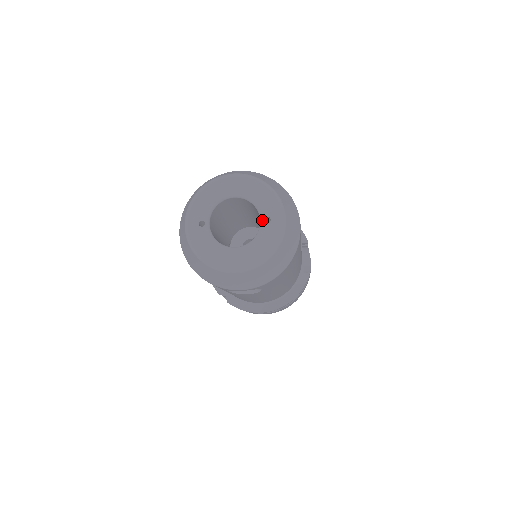
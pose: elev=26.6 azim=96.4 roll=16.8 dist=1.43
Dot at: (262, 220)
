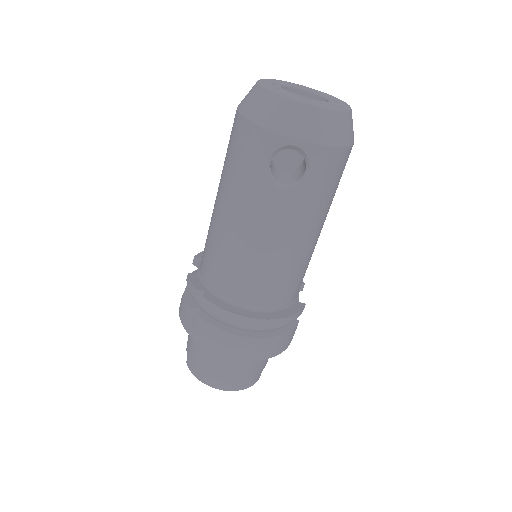
Dot at: (331, 100)
